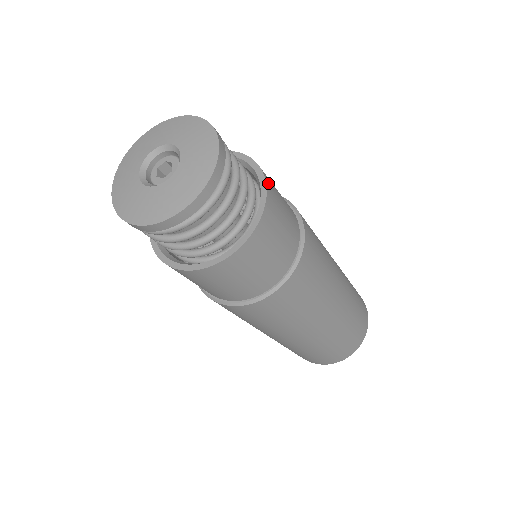
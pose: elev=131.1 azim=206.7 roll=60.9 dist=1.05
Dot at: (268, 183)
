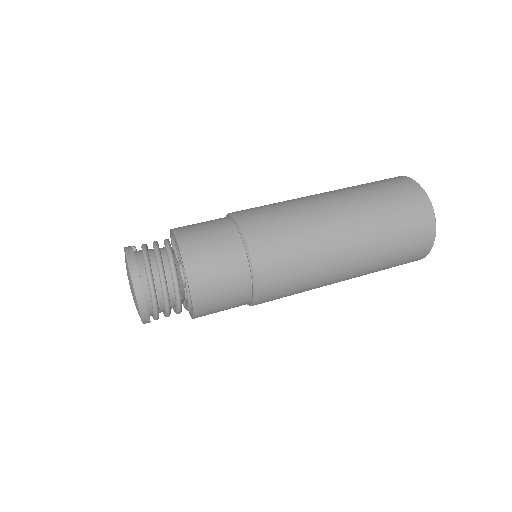
Dot at: (196, 297)
